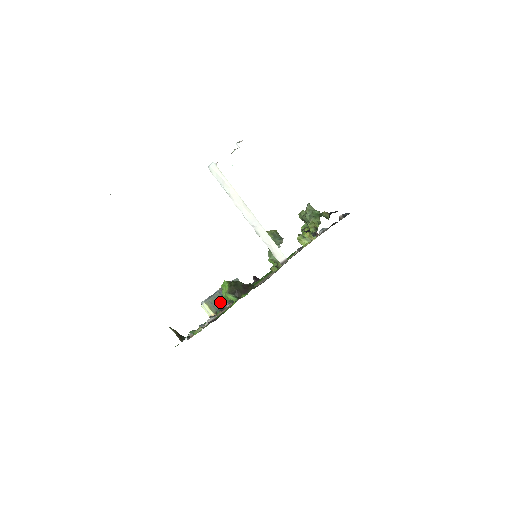
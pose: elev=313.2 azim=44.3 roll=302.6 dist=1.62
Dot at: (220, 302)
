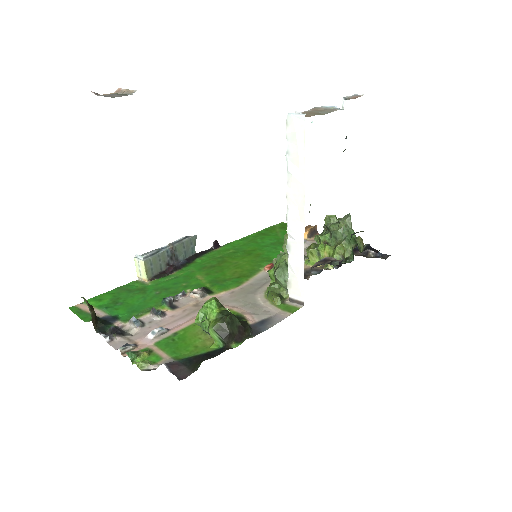
Dot at: (162, 264)
